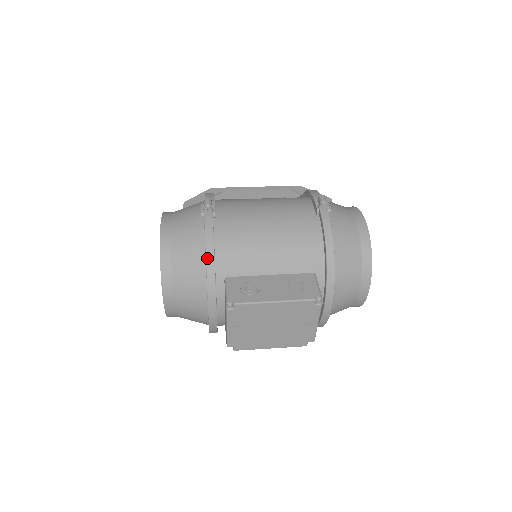
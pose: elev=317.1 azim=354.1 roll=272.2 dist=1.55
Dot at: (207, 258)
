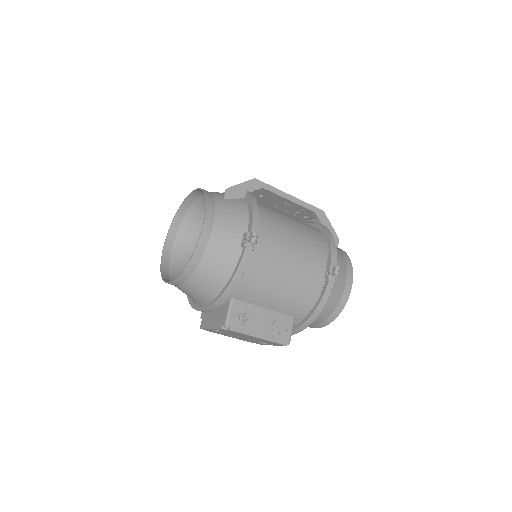
Dot at: (229, 287)
